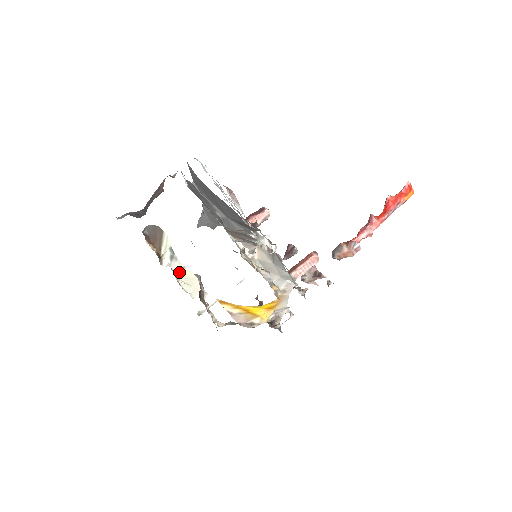
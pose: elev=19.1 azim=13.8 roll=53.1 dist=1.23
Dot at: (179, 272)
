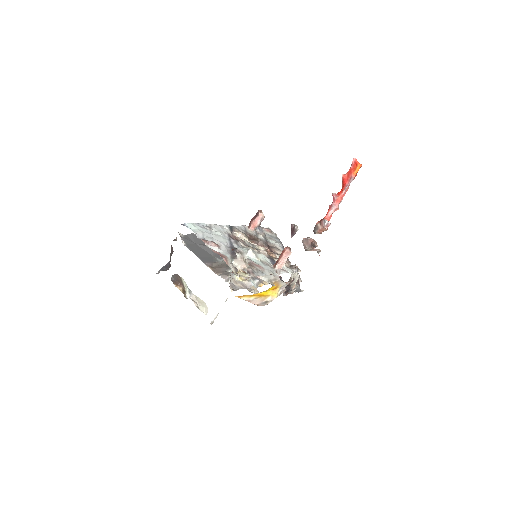
Dot at: (196, 300)
